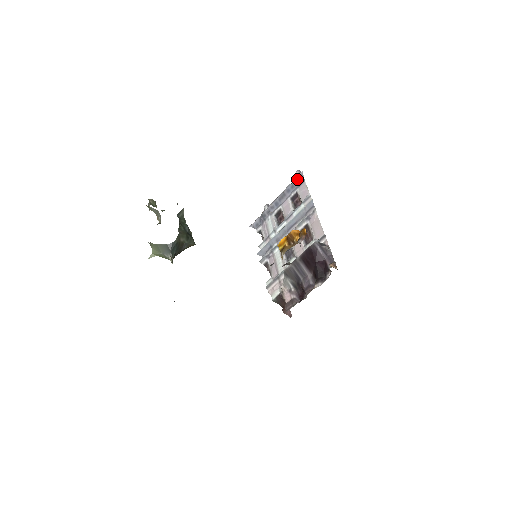
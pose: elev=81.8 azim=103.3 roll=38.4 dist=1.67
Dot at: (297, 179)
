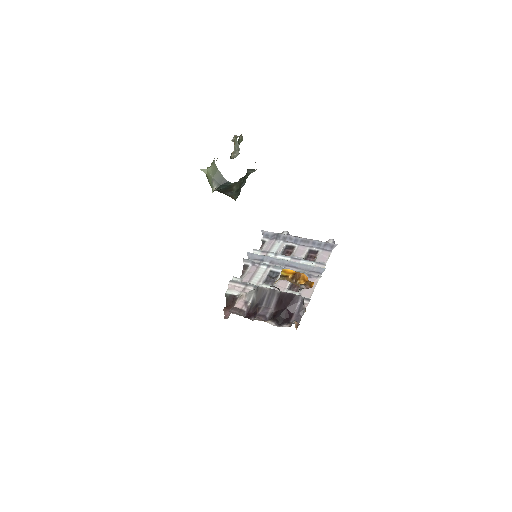
Dot at: (328, 244)
